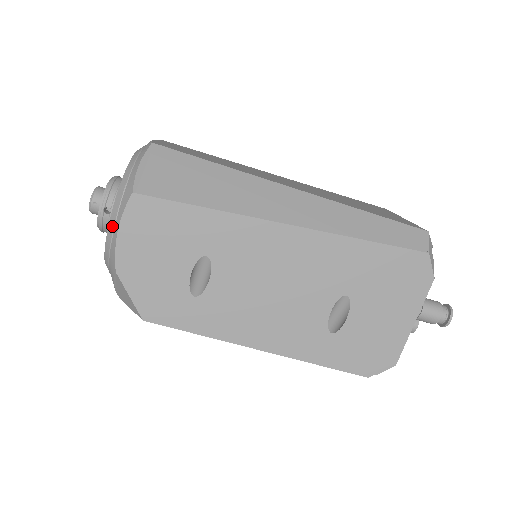
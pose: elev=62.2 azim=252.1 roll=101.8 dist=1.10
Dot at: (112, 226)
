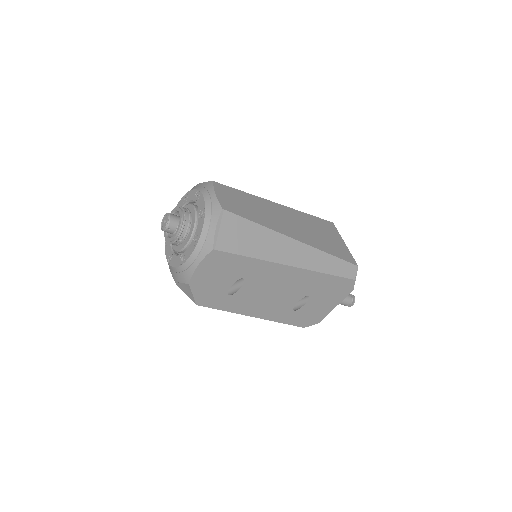
Dot at: (192, 260)
